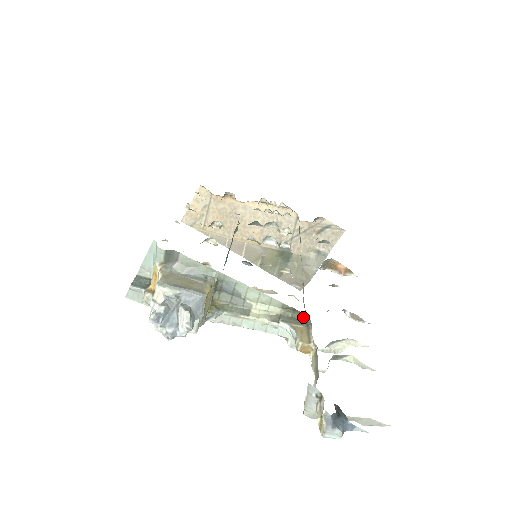
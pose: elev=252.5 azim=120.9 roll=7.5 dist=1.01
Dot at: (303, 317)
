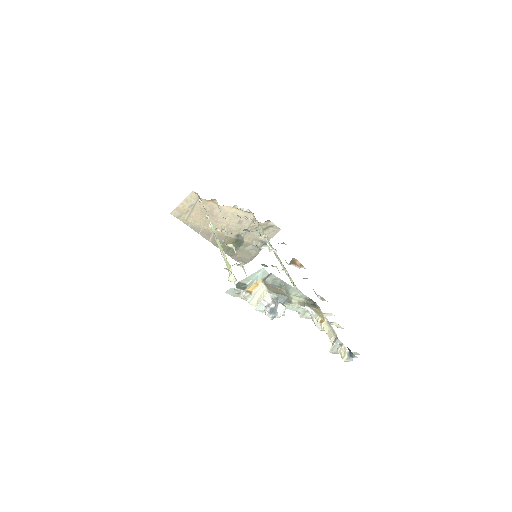
Dot at: (313, 303)
